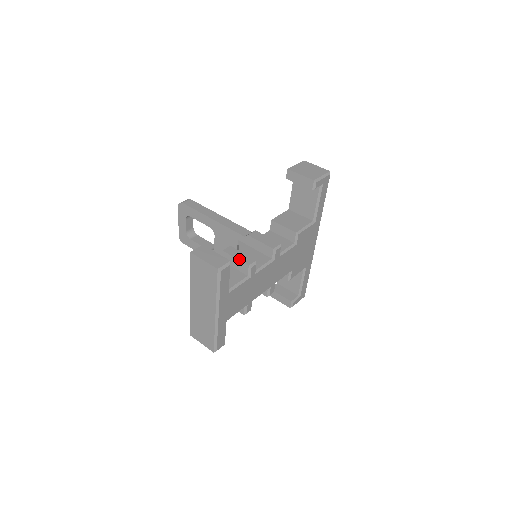
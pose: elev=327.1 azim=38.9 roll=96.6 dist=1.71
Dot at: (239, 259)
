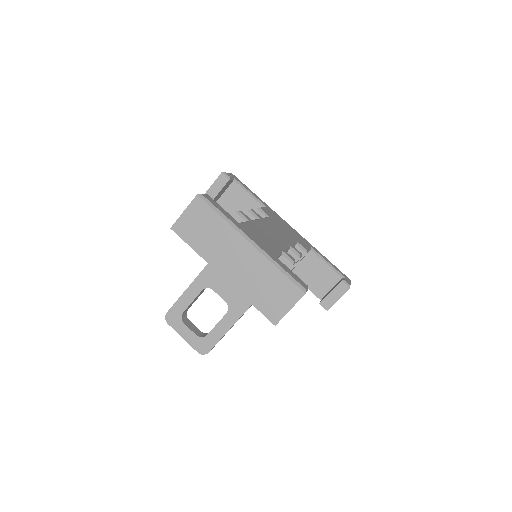
Dot at: occluded
